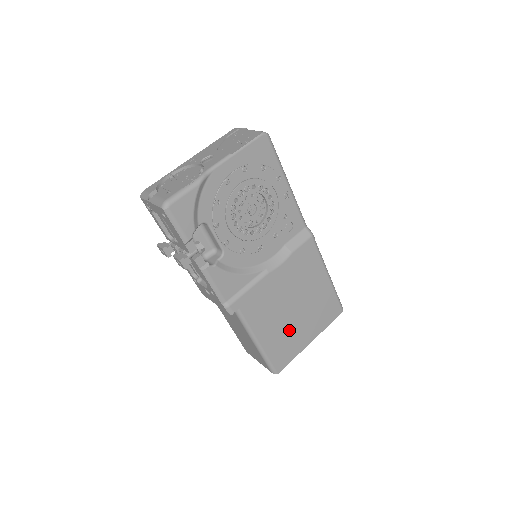
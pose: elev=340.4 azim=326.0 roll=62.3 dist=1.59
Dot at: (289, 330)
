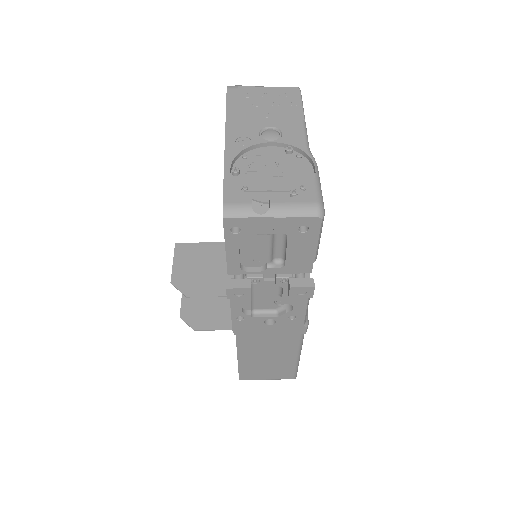
Dot at: occluded
